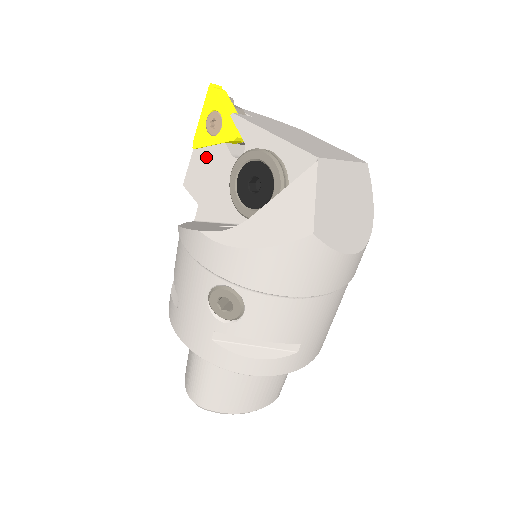
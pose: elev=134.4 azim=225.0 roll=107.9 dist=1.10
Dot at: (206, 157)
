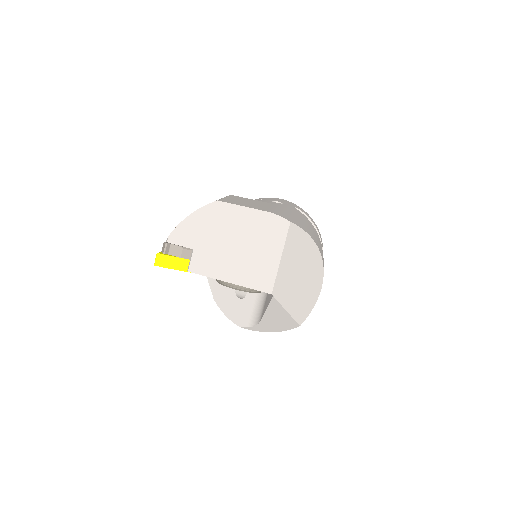
Dot at: occluded
